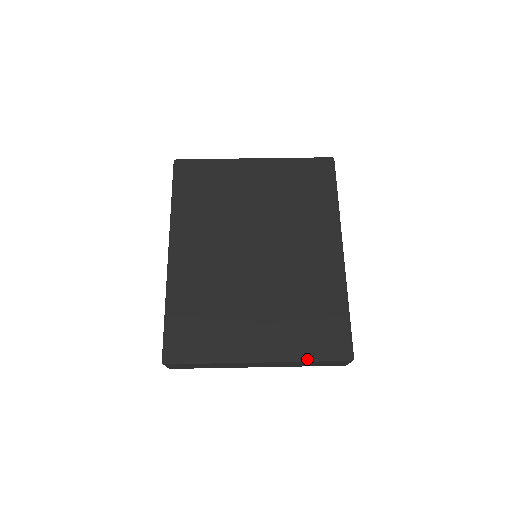
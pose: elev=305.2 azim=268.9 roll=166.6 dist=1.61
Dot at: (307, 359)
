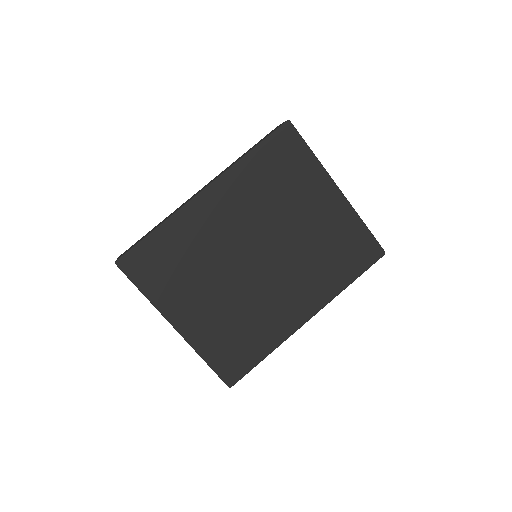
Dot at: (205, 359)
